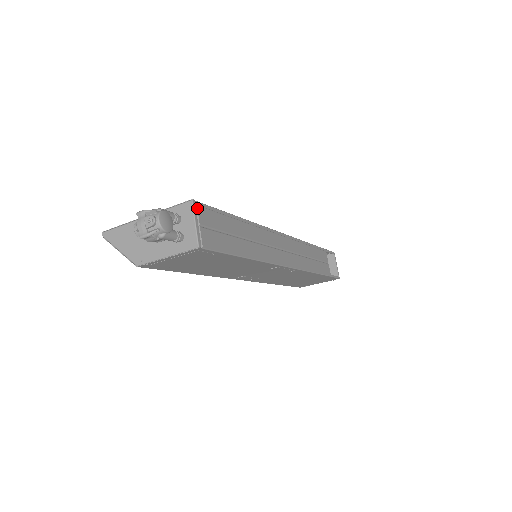
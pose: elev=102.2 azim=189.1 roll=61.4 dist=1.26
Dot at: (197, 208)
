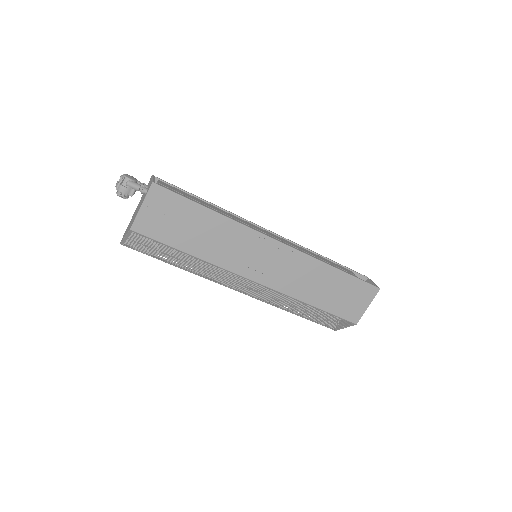
Dot at: (158, 180)
